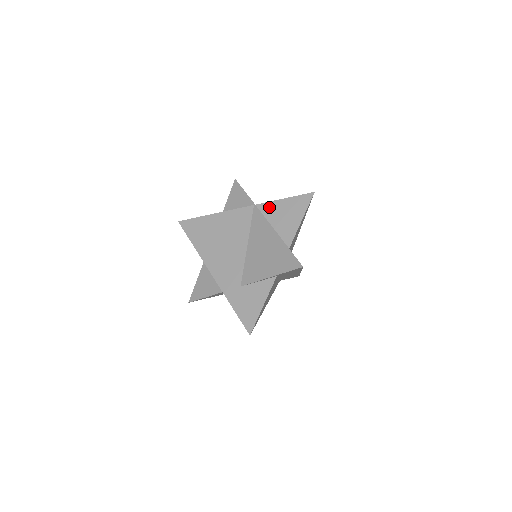
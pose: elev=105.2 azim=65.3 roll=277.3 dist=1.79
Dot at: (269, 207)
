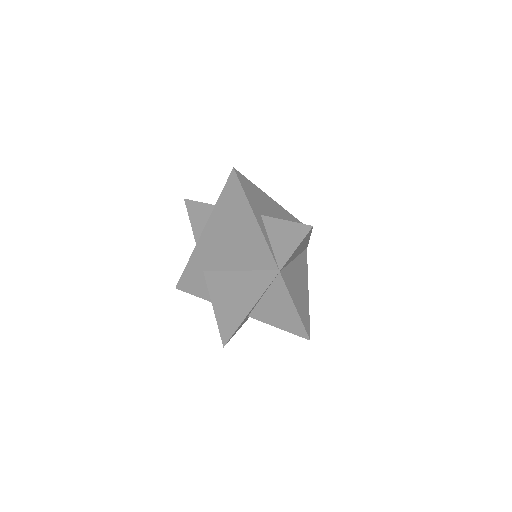
Dot at: (281, 290)
